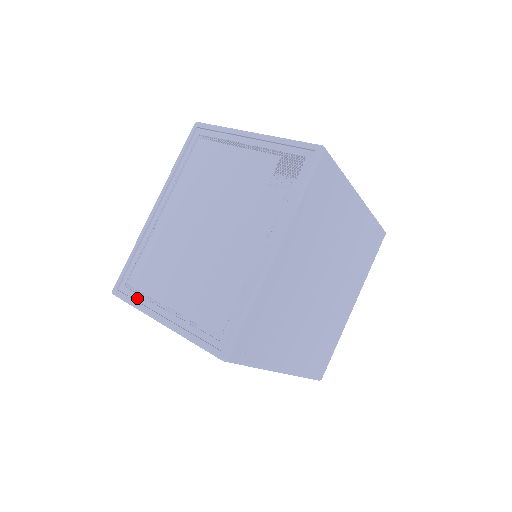
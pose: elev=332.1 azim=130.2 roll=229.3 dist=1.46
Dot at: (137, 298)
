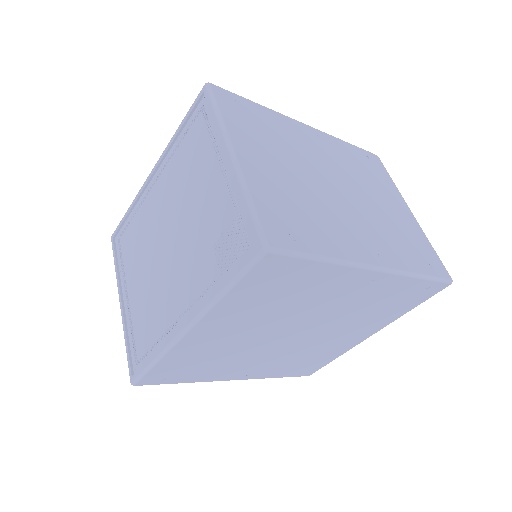
Dot at: (119, 261)
